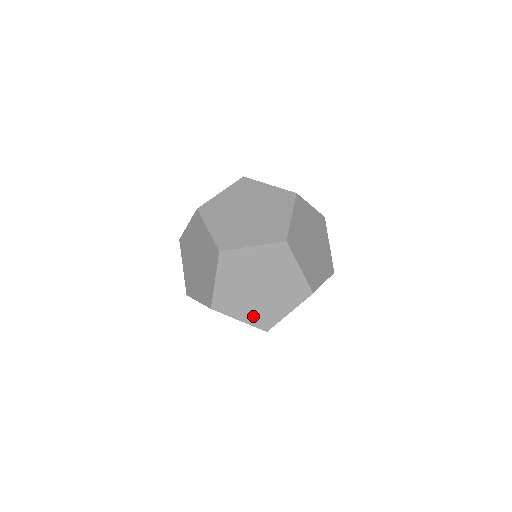
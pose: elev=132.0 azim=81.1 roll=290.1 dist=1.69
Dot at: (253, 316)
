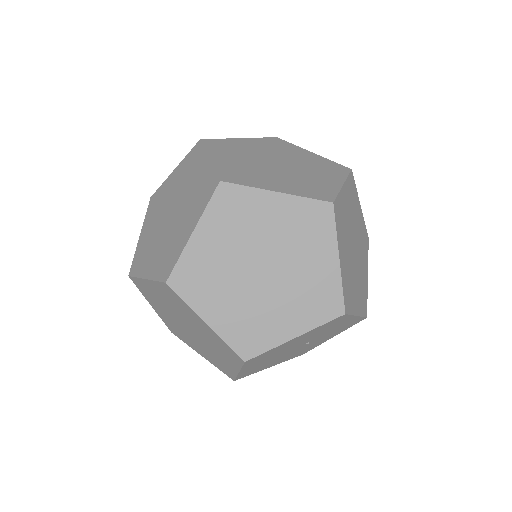
Dot at: (232, 322)
